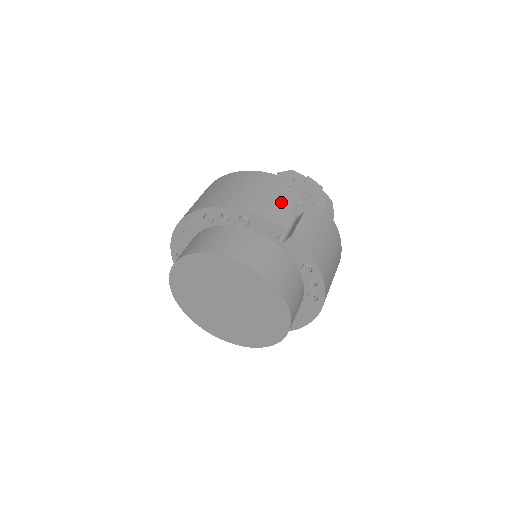
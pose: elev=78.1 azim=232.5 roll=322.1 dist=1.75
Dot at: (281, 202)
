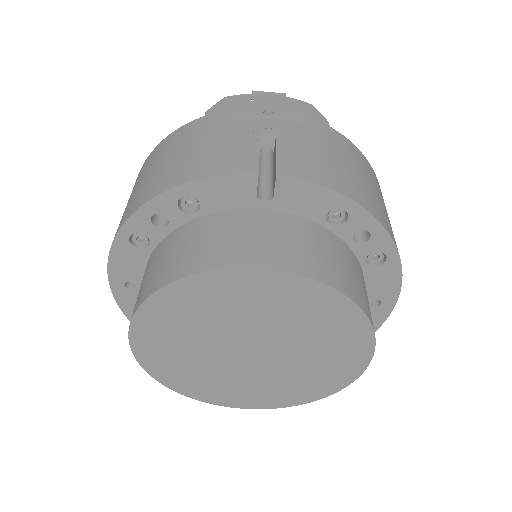
Dot at: (230, 141)
